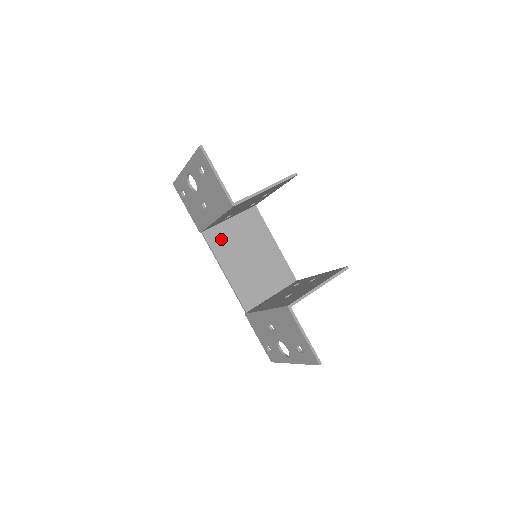
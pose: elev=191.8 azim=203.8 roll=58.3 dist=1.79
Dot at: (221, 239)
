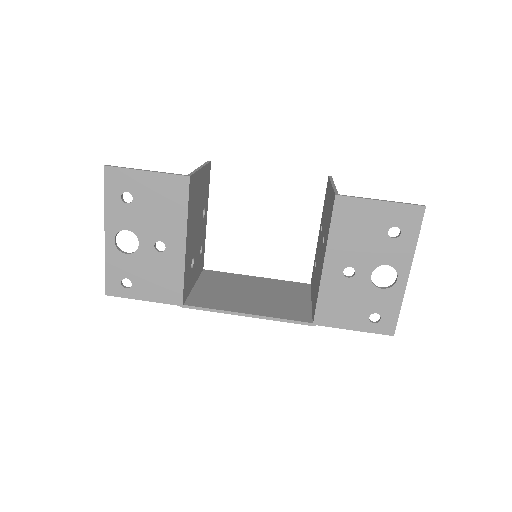
Dot at: (208, 299)
